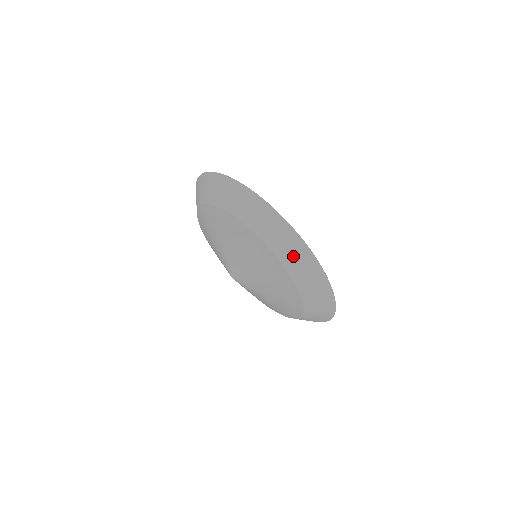
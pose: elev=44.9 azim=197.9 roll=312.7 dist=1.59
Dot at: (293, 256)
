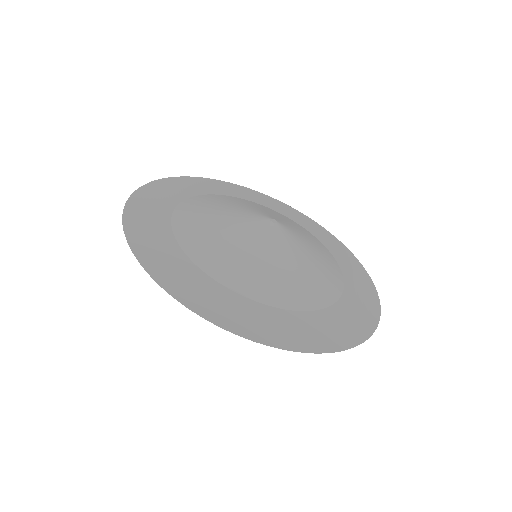
Dot at: occluded
